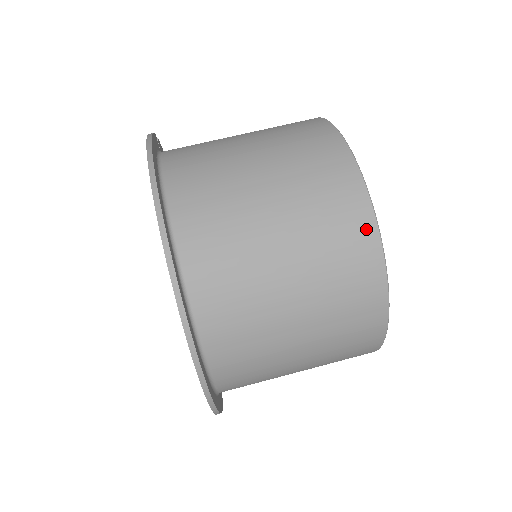
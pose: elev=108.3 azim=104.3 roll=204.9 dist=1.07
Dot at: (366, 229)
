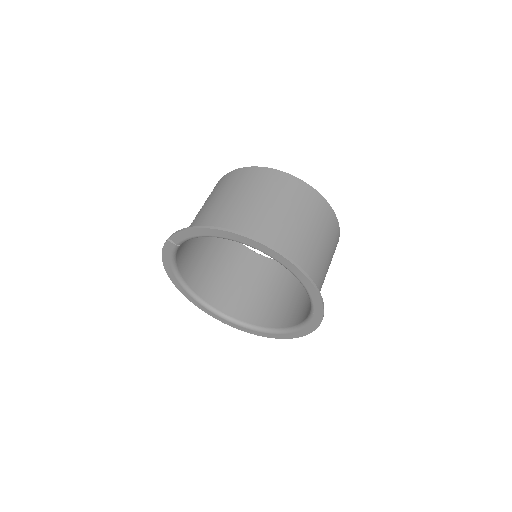
Dot at: (308, 189)
